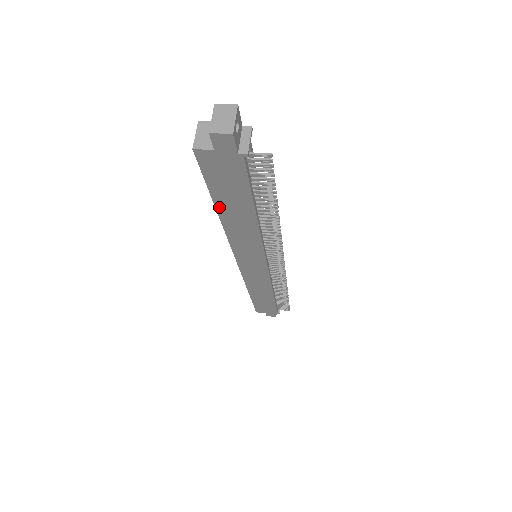
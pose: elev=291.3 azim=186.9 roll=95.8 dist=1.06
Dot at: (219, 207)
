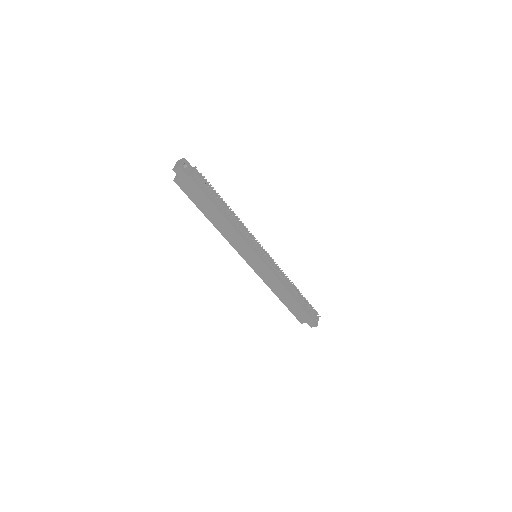
Dot at: (205, 214)
